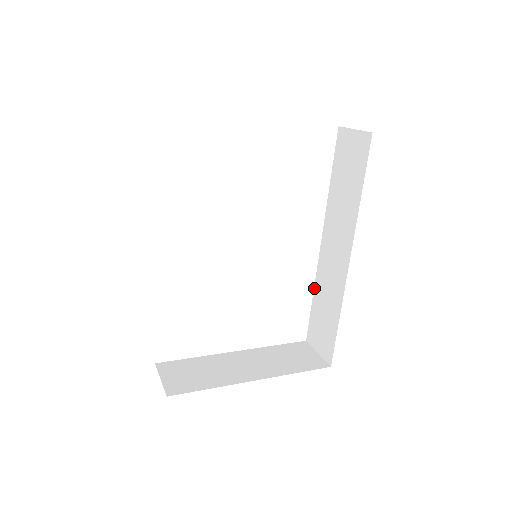
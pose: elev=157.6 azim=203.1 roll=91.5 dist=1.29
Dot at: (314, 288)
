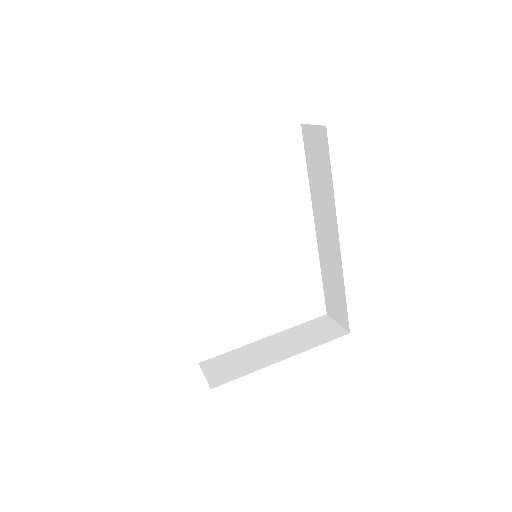
Dot at: (320, 267)
